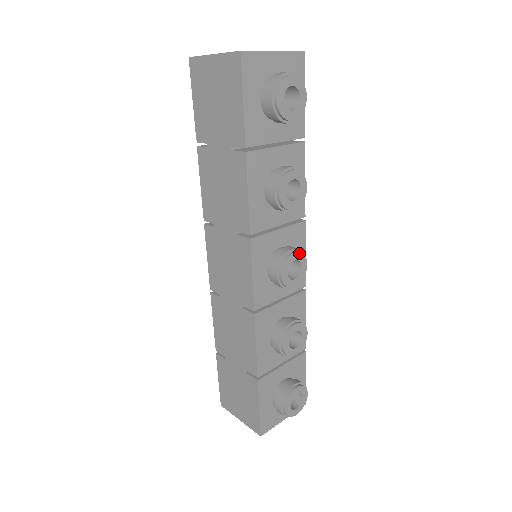
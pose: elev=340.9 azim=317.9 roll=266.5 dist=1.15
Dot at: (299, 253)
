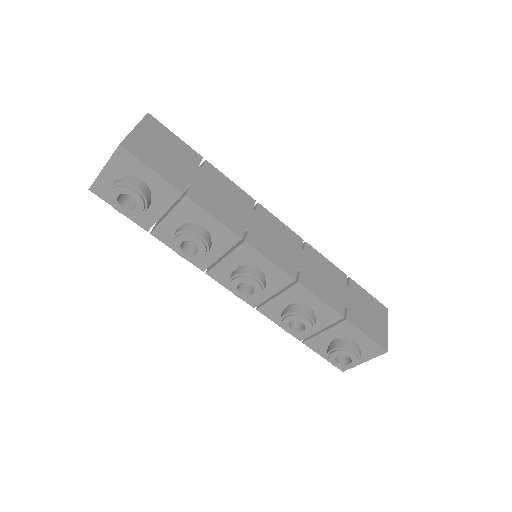
Dot at: (239, 278)
